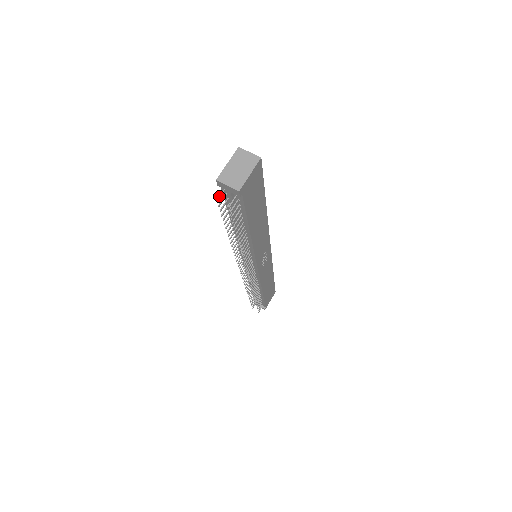
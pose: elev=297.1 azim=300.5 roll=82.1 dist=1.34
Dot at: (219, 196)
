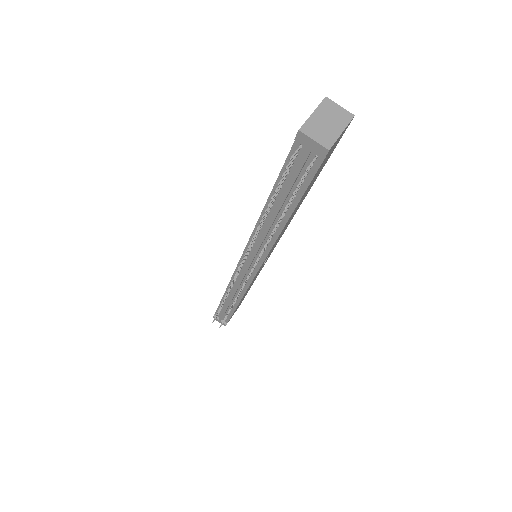
Dot at: (293, 154)
